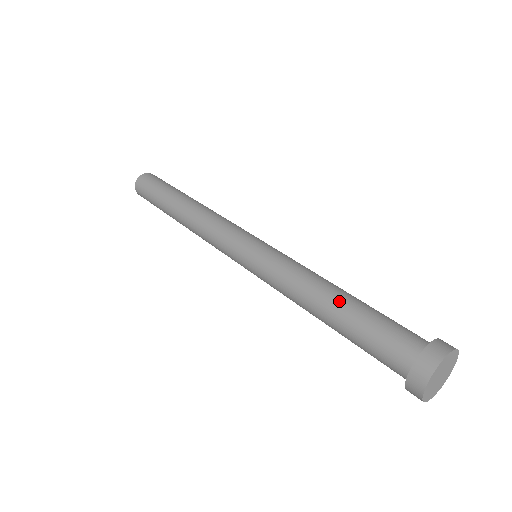
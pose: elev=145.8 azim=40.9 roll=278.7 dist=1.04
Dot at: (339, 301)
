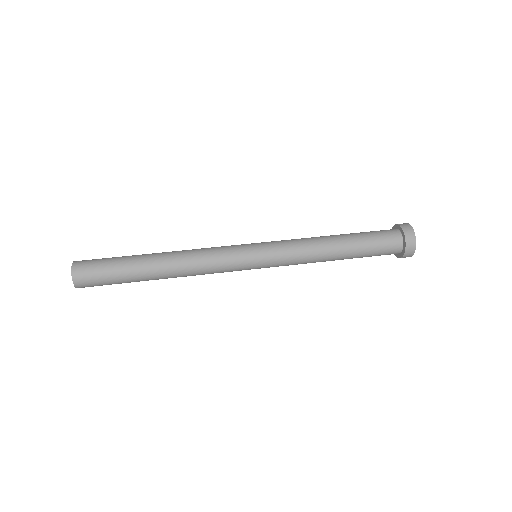
Dot at: (340, 234)
